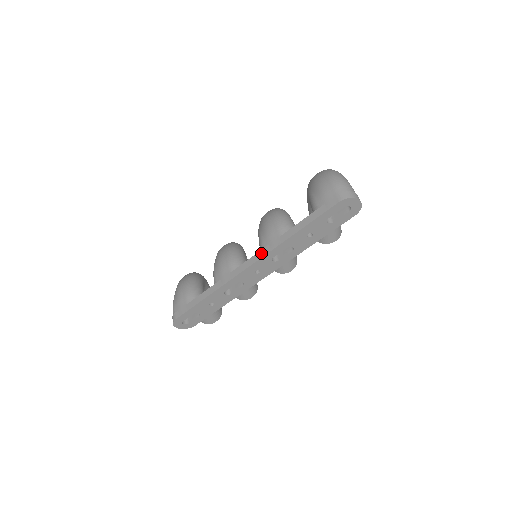
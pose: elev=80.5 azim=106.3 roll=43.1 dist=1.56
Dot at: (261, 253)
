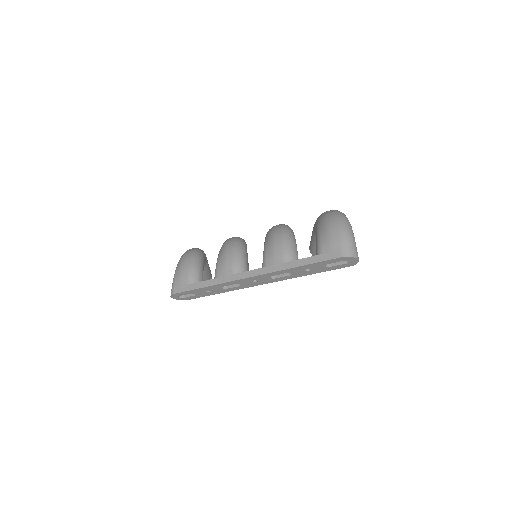
Dot at: (263, 270)
